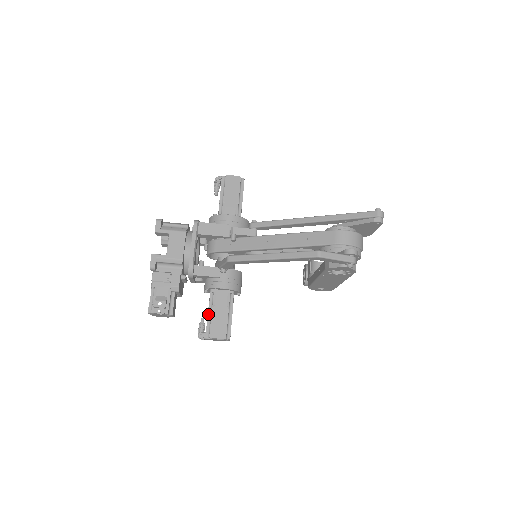
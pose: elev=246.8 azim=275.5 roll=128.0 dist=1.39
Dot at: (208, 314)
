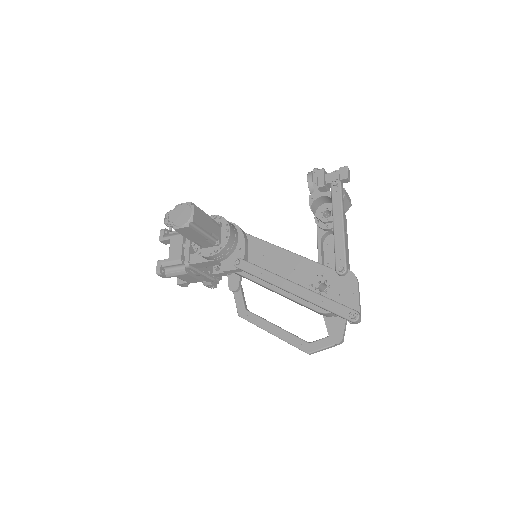
Dot at: occluded
